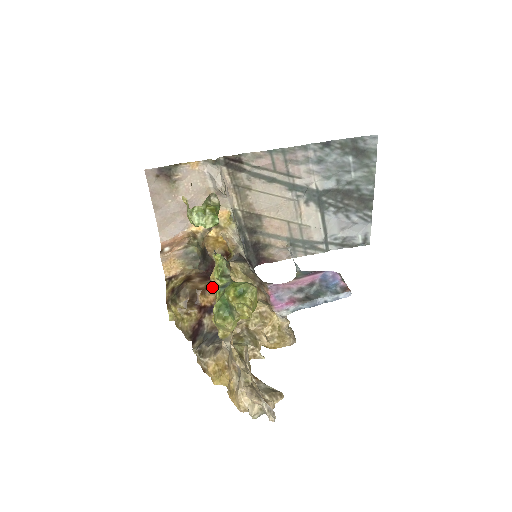
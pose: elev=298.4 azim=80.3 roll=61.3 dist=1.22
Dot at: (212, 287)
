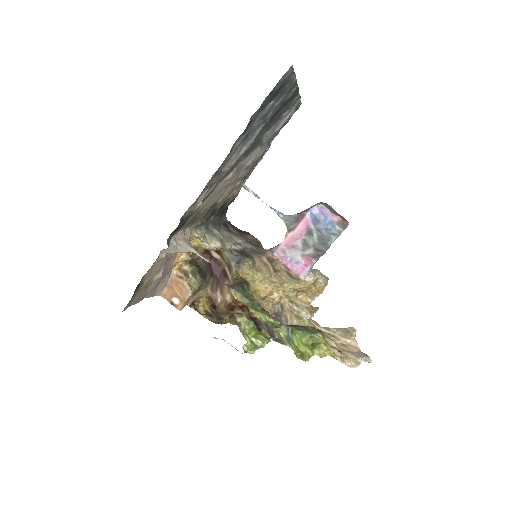
Dot at: occluded
